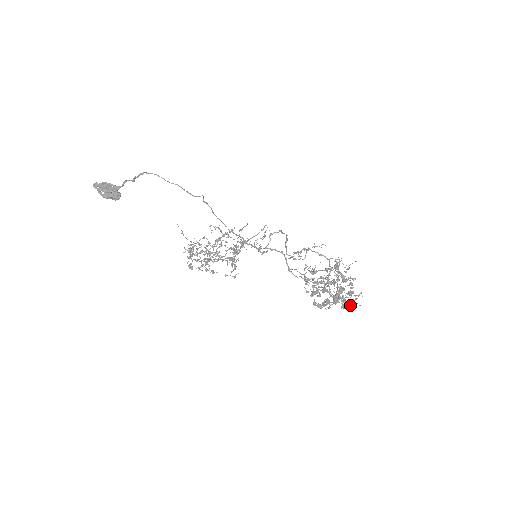
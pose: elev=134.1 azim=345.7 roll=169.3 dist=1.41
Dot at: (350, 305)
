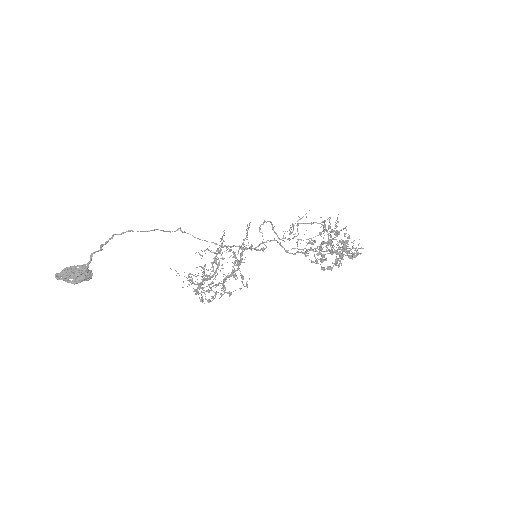
Dot at: (358, 253)
